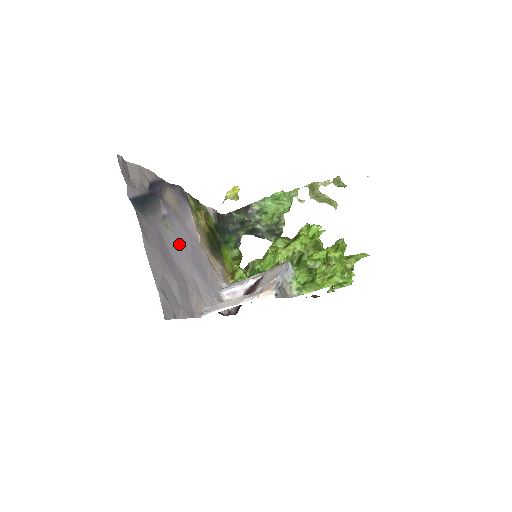
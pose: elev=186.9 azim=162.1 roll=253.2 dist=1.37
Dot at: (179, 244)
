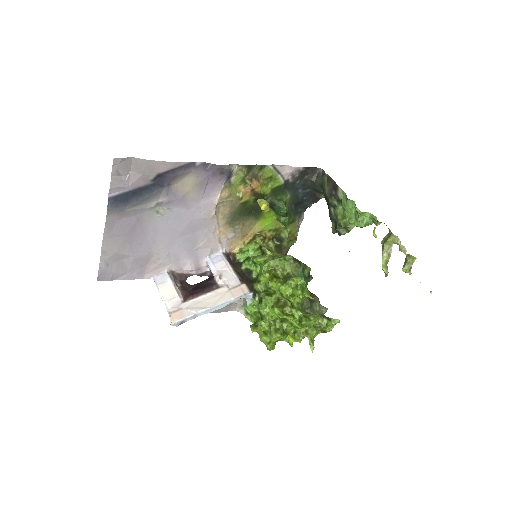
Dot at: (167, 224)
